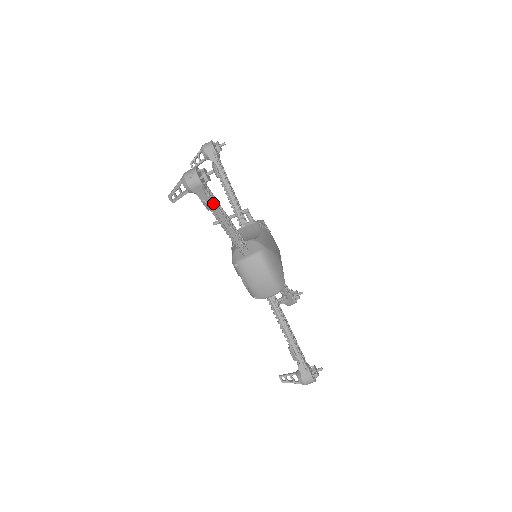
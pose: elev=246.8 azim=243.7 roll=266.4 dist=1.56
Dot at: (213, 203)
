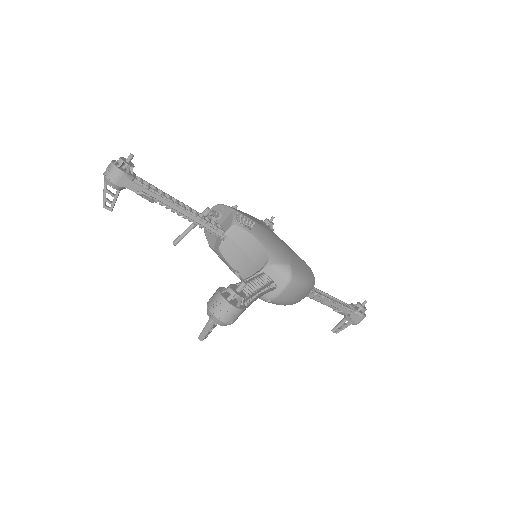
Dot at: (248, 300)
